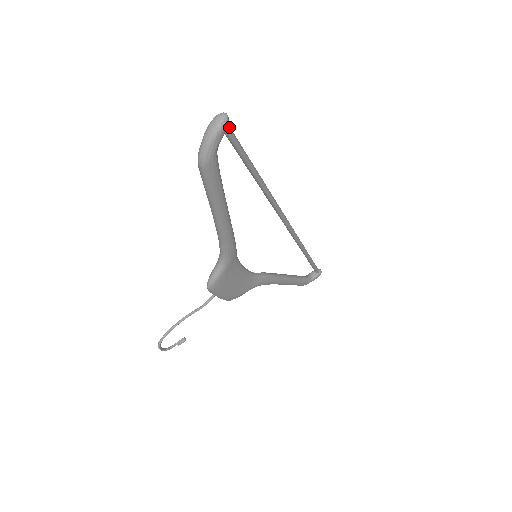
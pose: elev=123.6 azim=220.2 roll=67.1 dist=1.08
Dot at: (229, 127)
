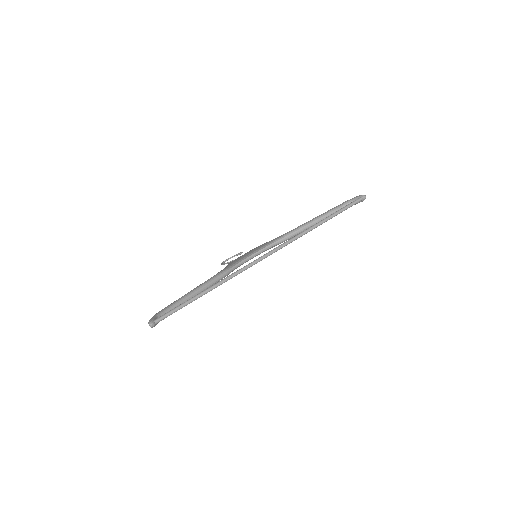
Dot at: (158, 322)
